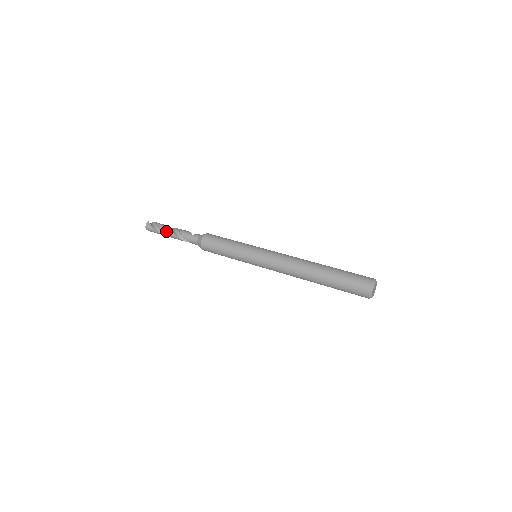
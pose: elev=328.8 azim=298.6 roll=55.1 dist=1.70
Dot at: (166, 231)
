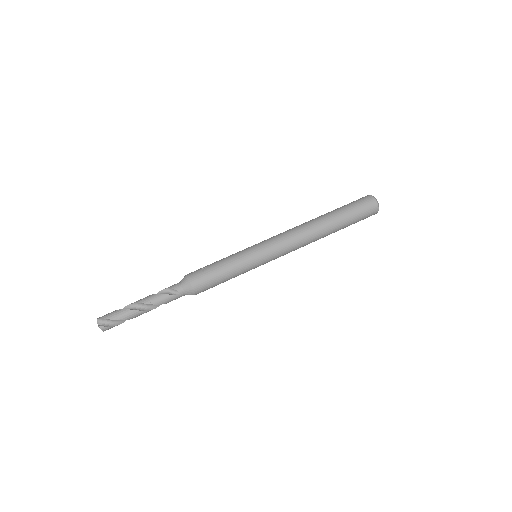
Dot at: (137, 316)
